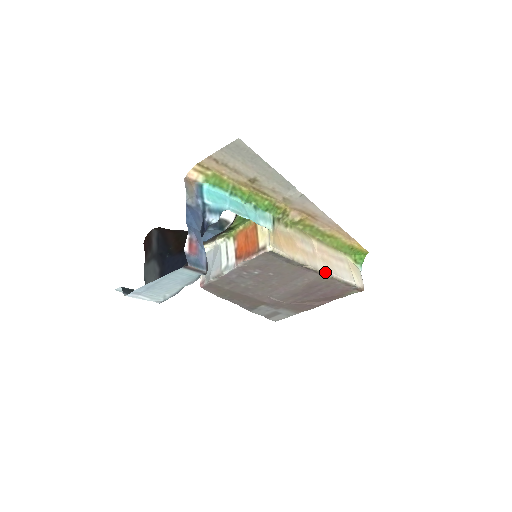
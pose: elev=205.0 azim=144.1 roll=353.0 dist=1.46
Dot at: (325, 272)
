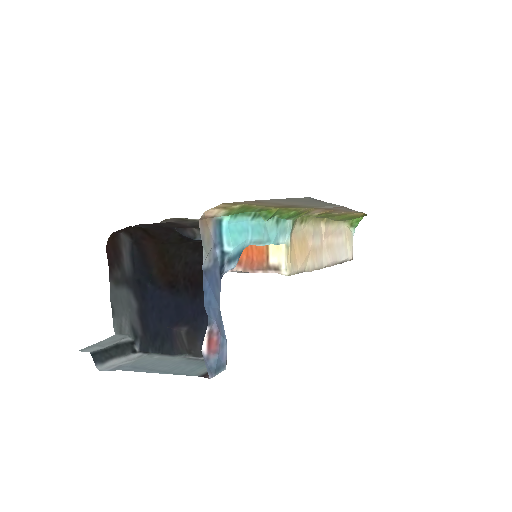
Dot at: (328, 264)
